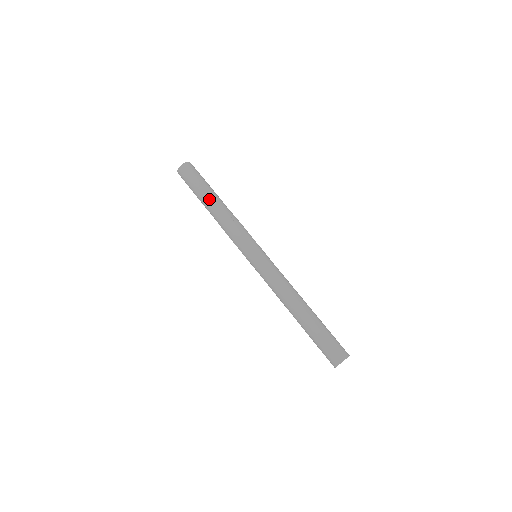
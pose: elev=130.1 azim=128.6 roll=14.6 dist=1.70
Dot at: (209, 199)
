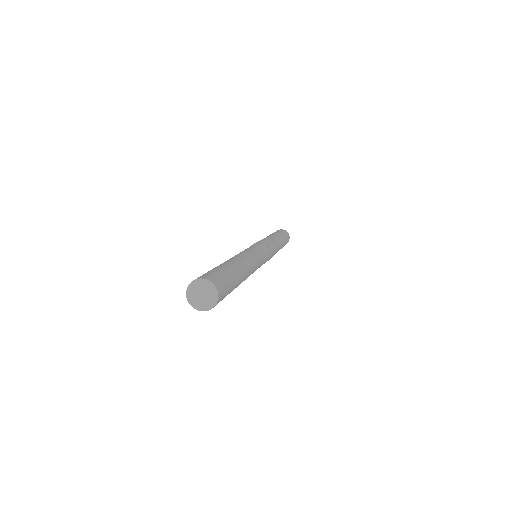
Dot at: occluded
